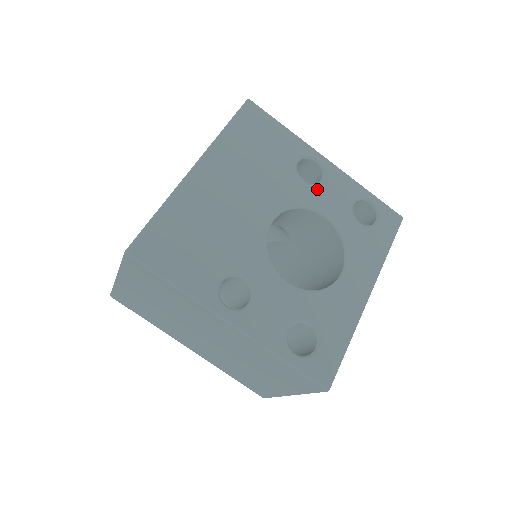
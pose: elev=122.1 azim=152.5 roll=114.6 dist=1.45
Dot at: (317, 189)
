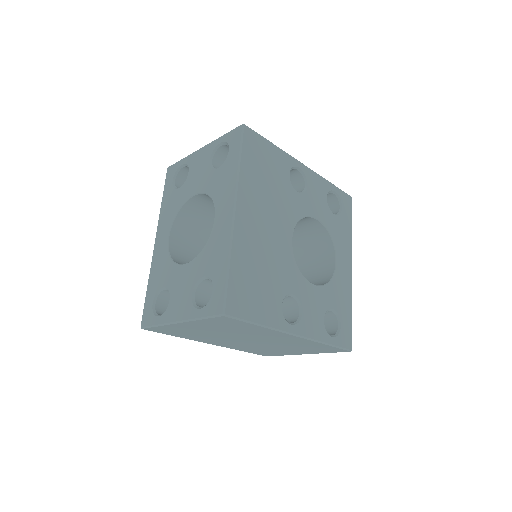
Dot at: (306, 196)
